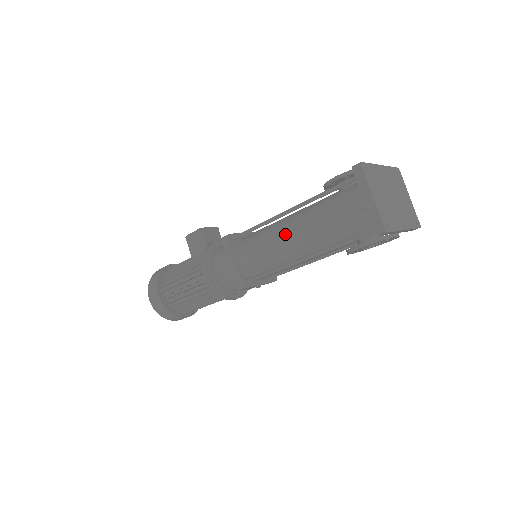
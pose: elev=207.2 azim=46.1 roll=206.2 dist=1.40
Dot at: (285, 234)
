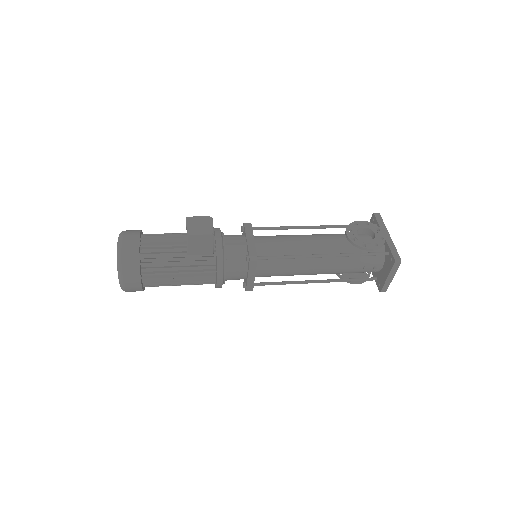
Dot at: (310, 267)
